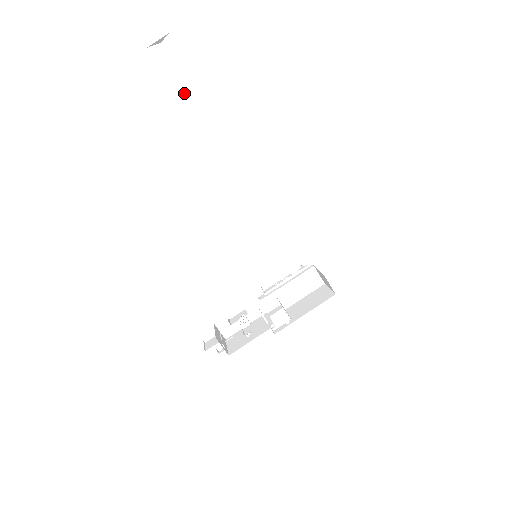
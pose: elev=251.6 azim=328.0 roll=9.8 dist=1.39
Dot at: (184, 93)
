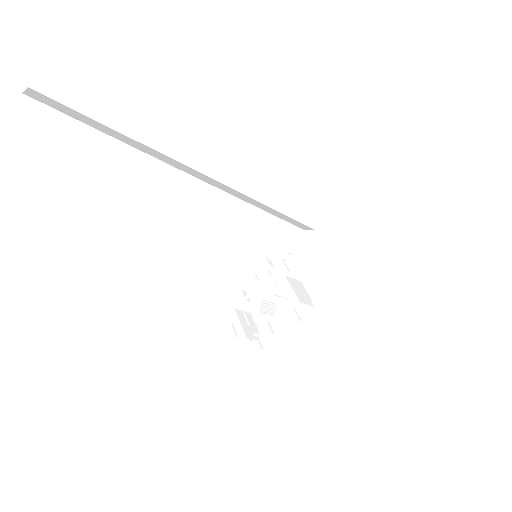
Dot at: (93, 143)
